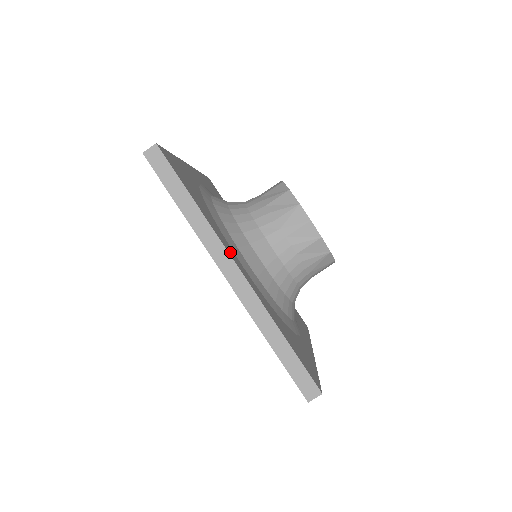
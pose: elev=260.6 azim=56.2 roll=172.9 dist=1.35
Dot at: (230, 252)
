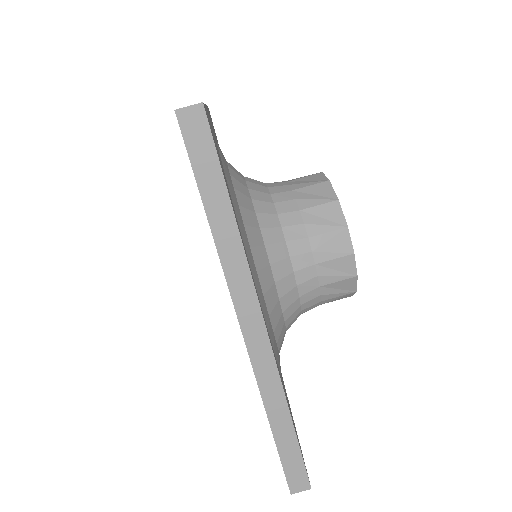
Dot at: occluded
